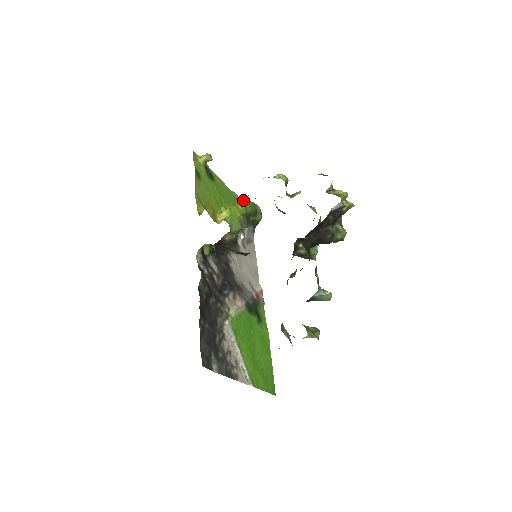
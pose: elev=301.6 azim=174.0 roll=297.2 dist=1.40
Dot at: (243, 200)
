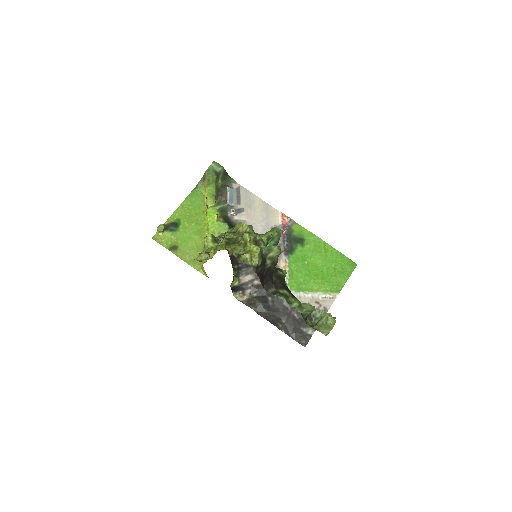
Dot at: (201, 181)
